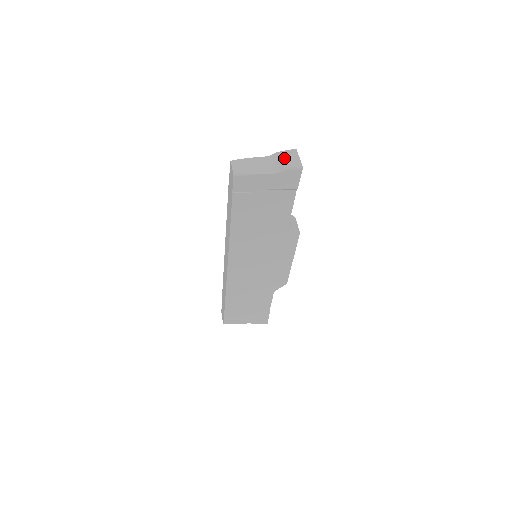
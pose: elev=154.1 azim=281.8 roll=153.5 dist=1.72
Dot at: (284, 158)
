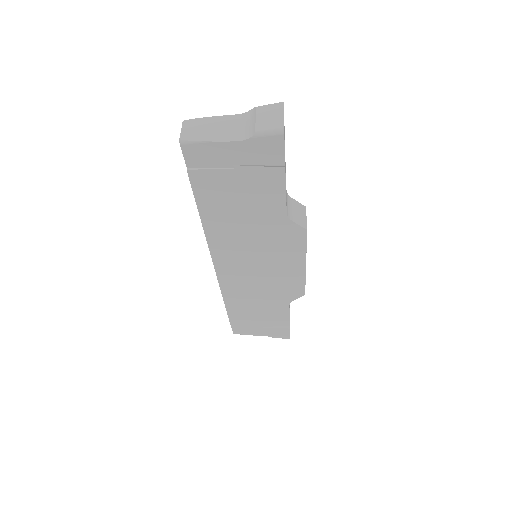
Dot at: (260, 116)
